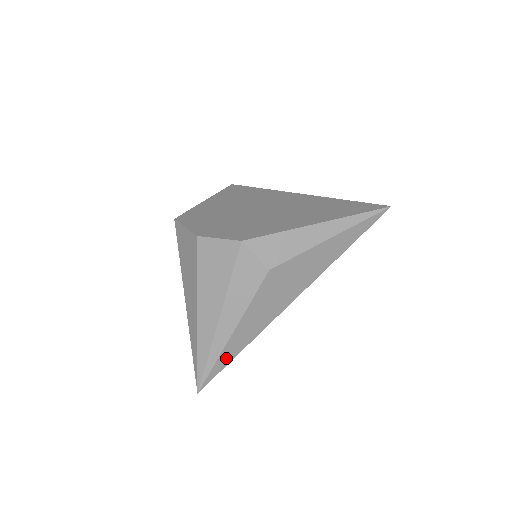
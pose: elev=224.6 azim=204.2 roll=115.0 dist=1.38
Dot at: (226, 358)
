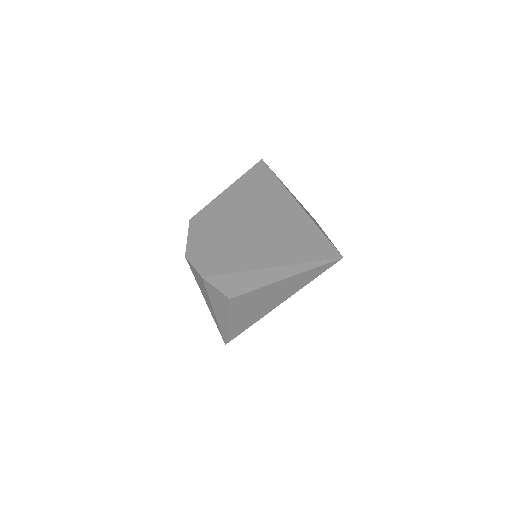
Dot at: (234, 333)
